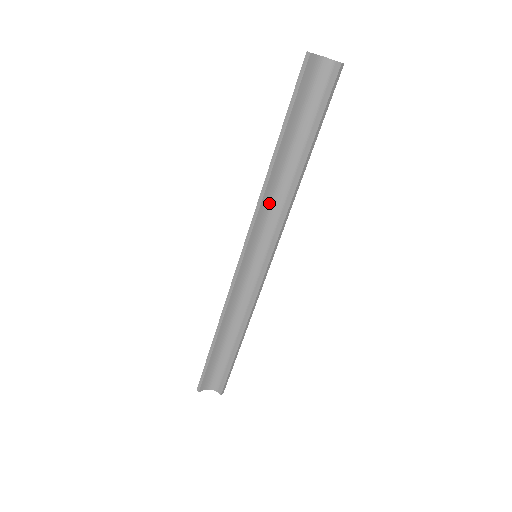
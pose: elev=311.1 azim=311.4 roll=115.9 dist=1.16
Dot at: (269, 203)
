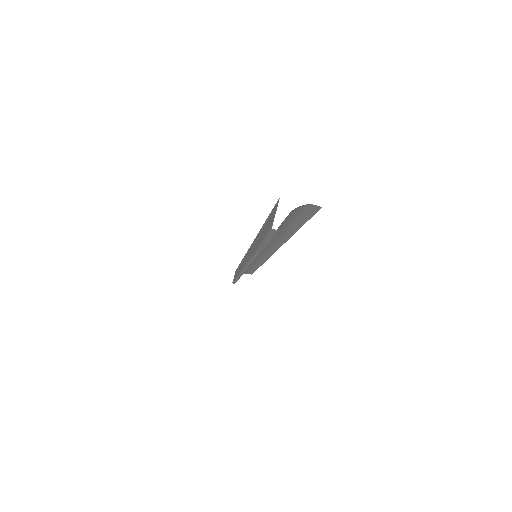
Dot at: occluded
